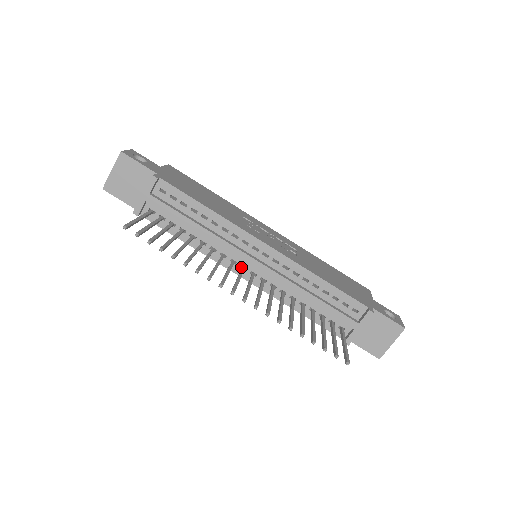
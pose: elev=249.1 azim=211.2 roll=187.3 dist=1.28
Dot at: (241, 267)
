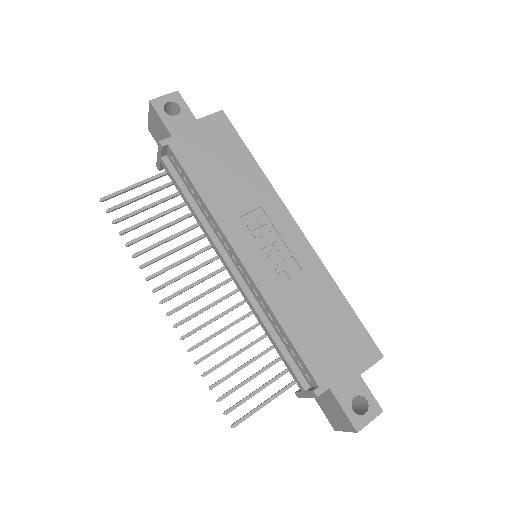
Dot at: occluded
